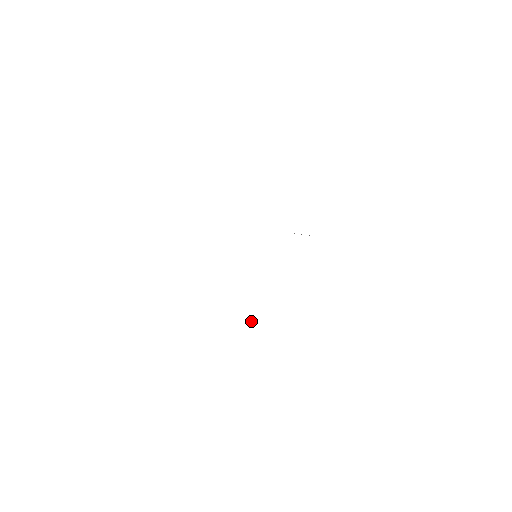
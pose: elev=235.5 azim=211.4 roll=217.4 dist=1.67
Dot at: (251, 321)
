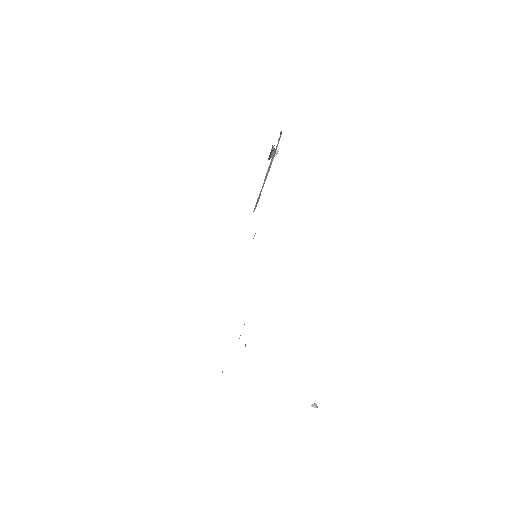
Dot at: occluded
